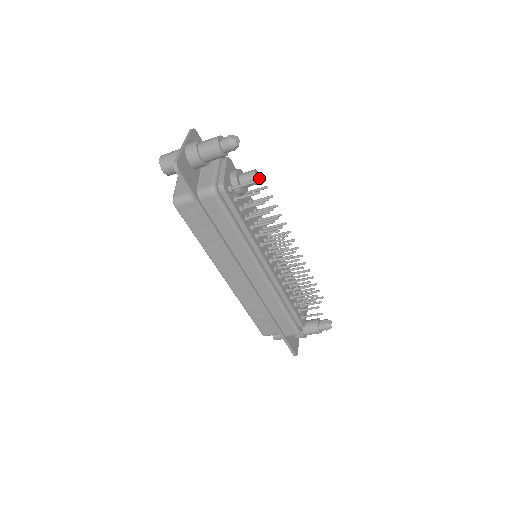
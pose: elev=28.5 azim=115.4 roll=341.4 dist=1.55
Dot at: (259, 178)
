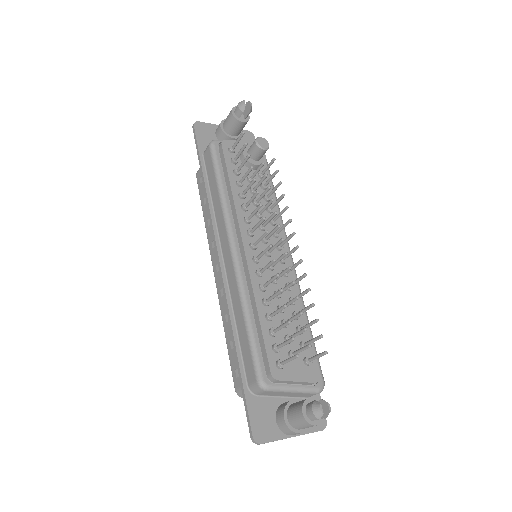
Dot at: (265, 146)
